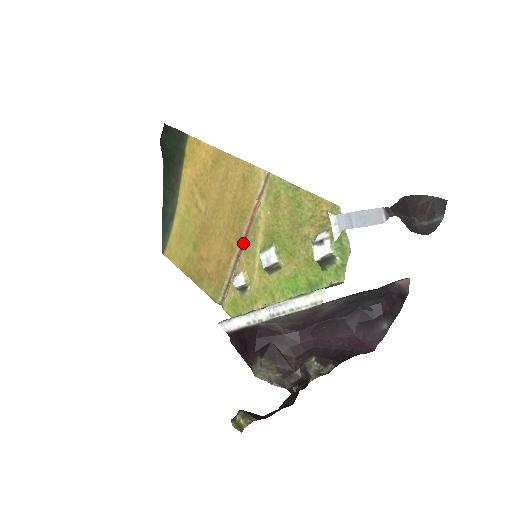
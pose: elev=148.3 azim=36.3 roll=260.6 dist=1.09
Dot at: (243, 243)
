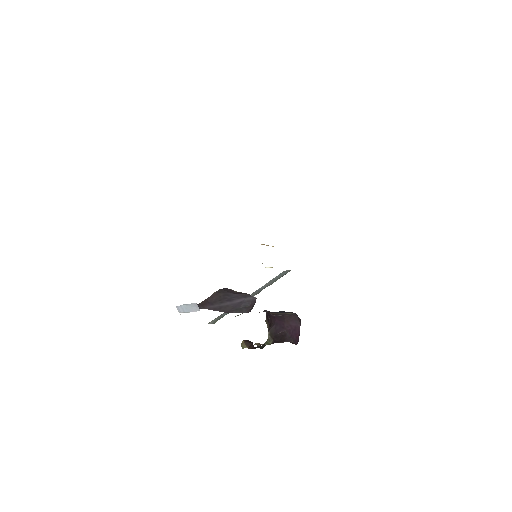
Dot at: occluded
